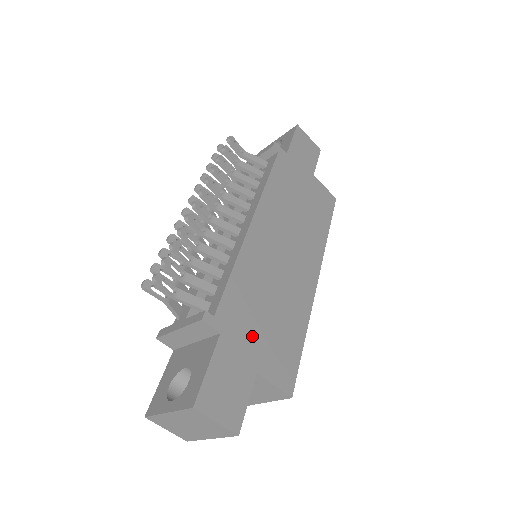
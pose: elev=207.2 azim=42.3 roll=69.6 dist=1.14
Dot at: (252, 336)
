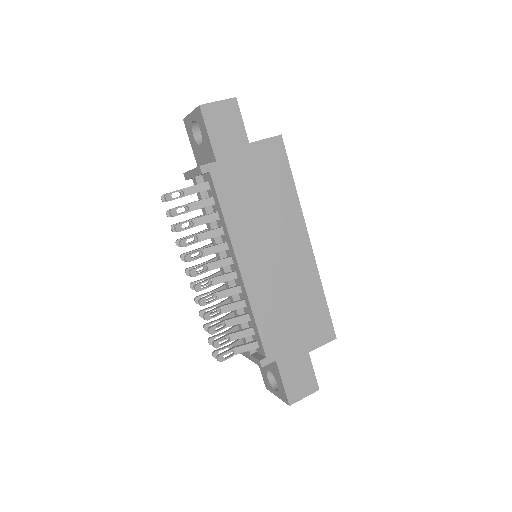
Dot at: (293, 339)
